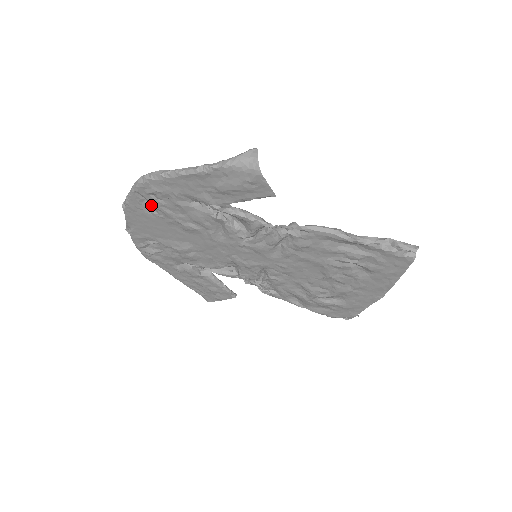
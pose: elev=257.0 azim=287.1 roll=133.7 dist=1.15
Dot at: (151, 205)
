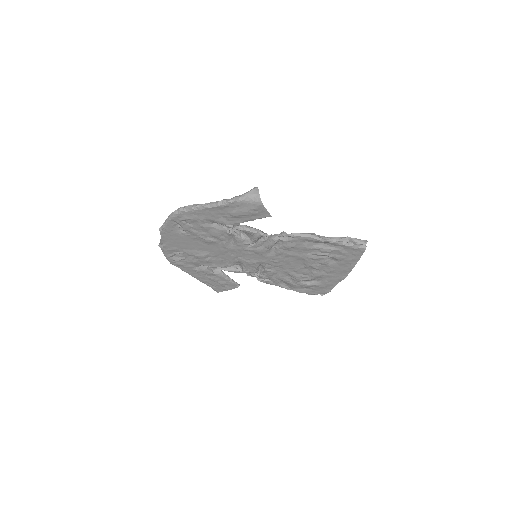
Dot at: (182, 228)
